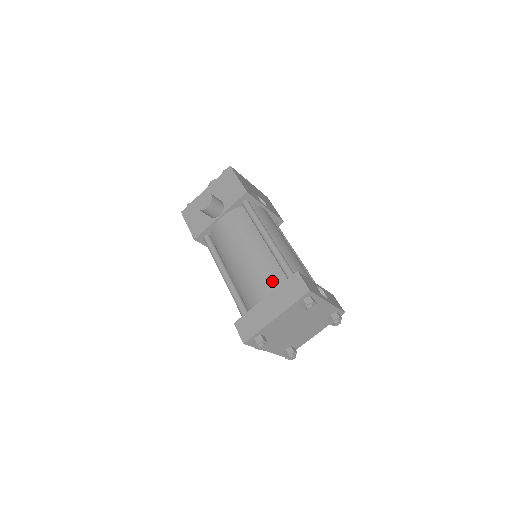
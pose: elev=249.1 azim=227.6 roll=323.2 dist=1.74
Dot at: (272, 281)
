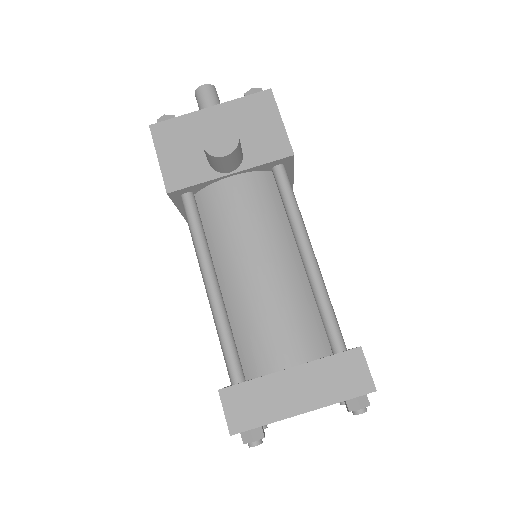
Dot at: (305, 339)
